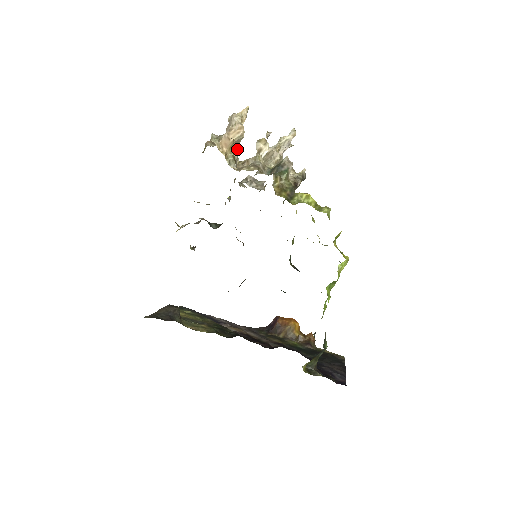
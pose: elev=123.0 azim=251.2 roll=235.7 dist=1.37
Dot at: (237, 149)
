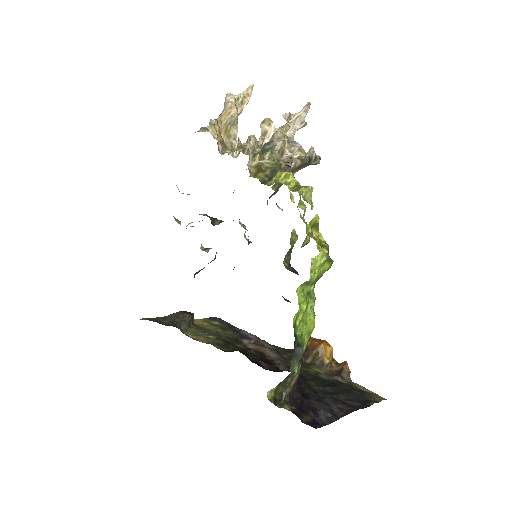
Dot at: (235, 133)
